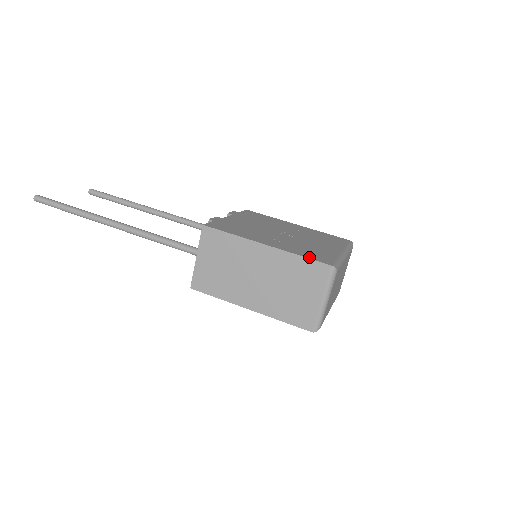
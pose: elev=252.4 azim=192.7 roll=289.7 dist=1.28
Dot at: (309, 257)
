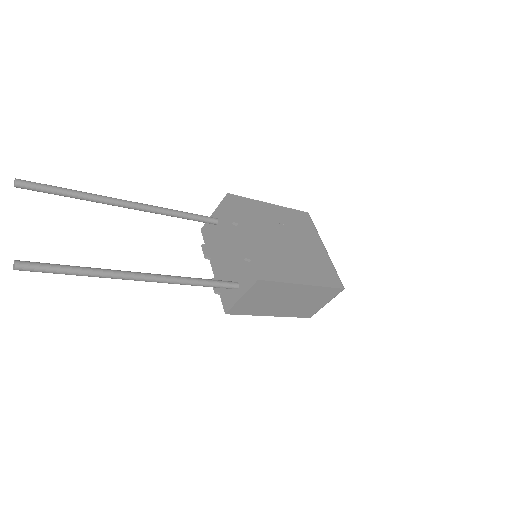
Dot at: (330, 285)
